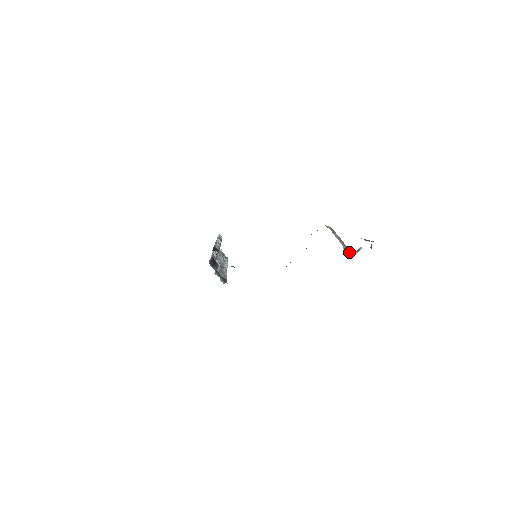
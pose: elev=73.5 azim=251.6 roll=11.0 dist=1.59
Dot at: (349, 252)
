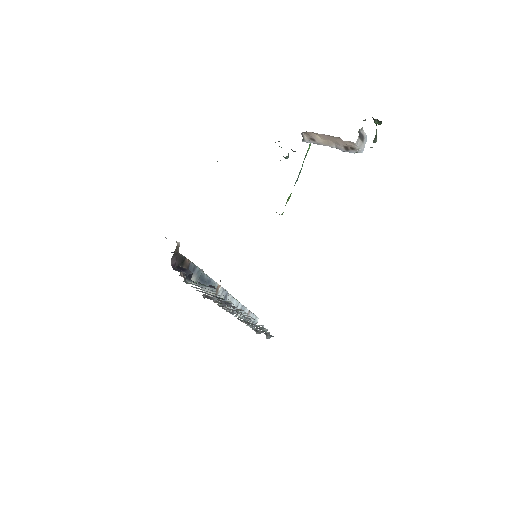
Dot at: (349, 144)
